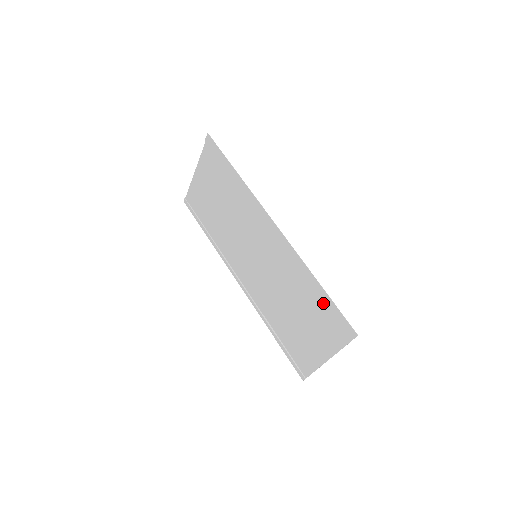
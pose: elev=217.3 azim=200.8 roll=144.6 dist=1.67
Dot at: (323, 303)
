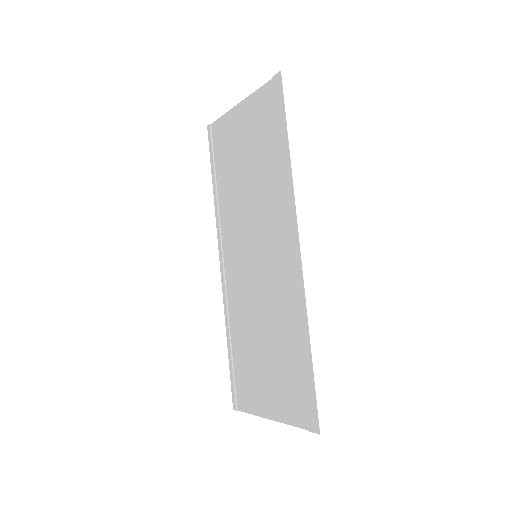
Dot at: (302, 369)
